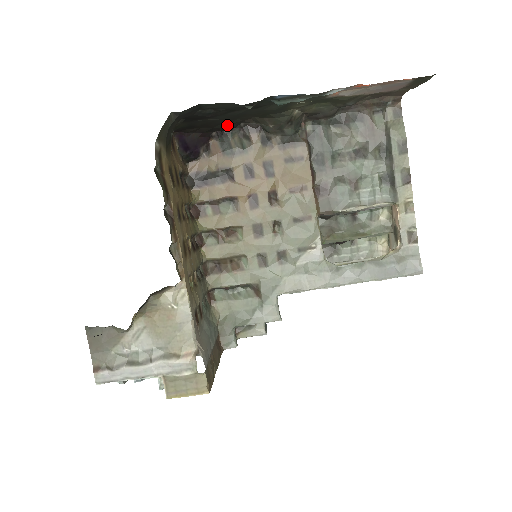
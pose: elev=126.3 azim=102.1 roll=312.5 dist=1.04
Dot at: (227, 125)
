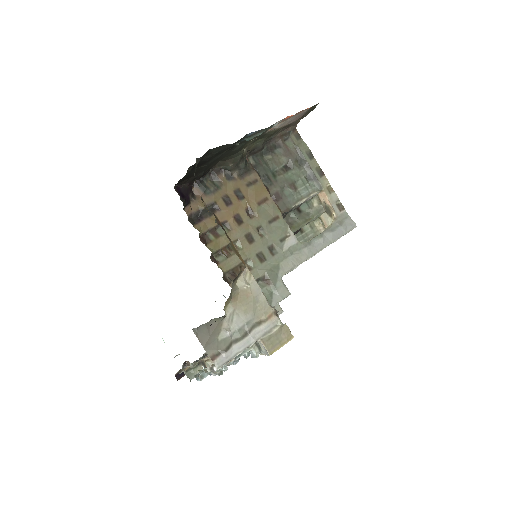
Dot at: (204, 172)
